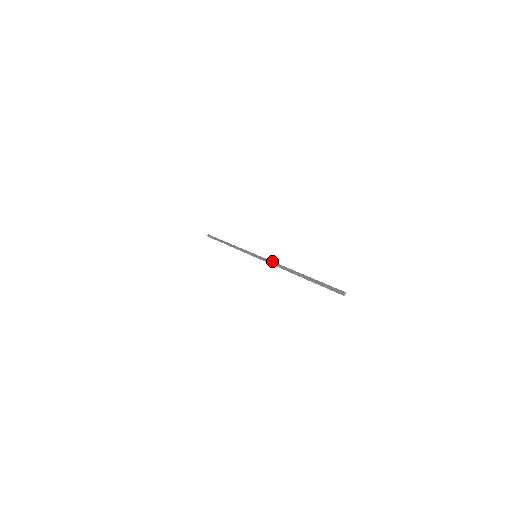
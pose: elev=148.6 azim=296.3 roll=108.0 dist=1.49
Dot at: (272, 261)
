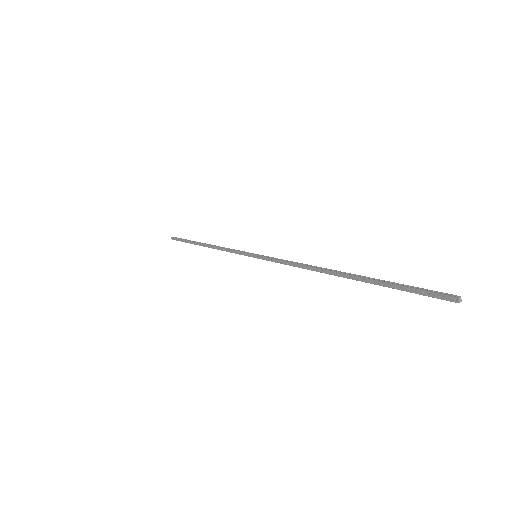
Dot at: (287, 260)
